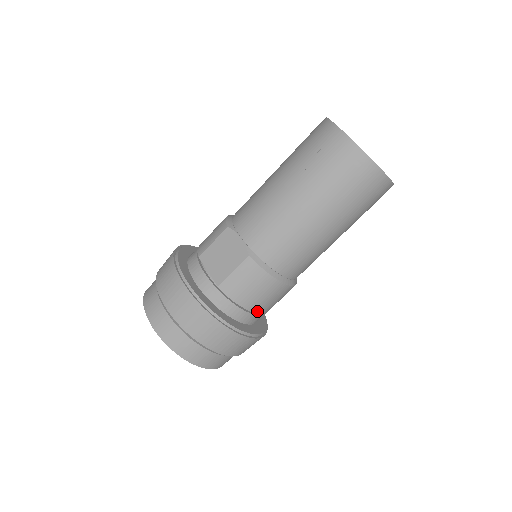
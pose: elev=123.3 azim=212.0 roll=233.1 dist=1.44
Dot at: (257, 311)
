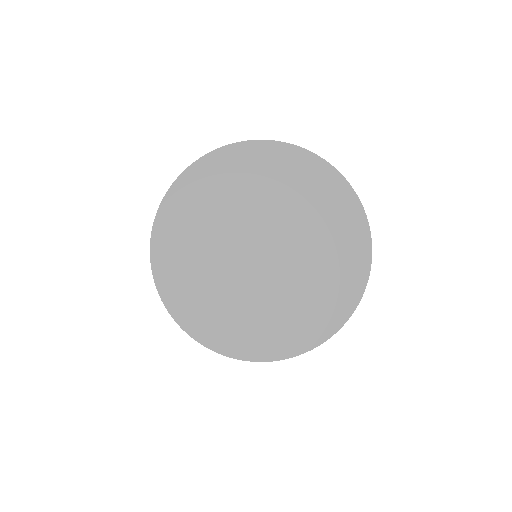
Dot at: occluded
